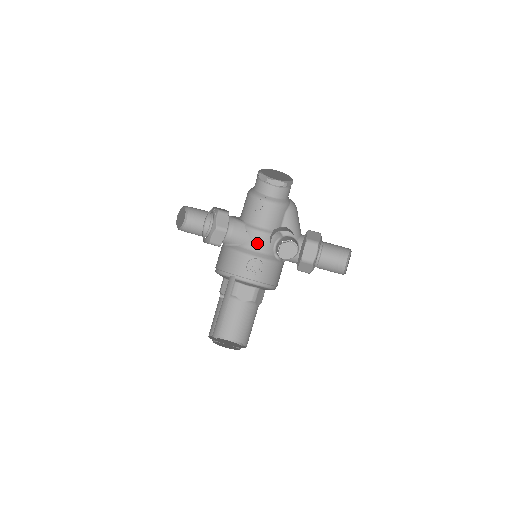
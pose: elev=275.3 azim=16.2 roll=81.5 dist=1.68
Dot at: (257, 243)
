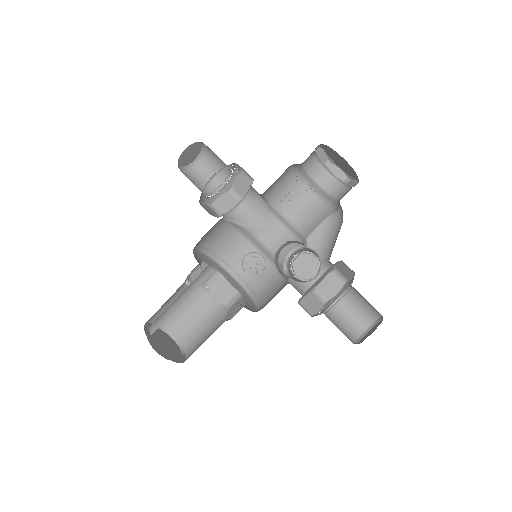
Dot at: (271, 236)
